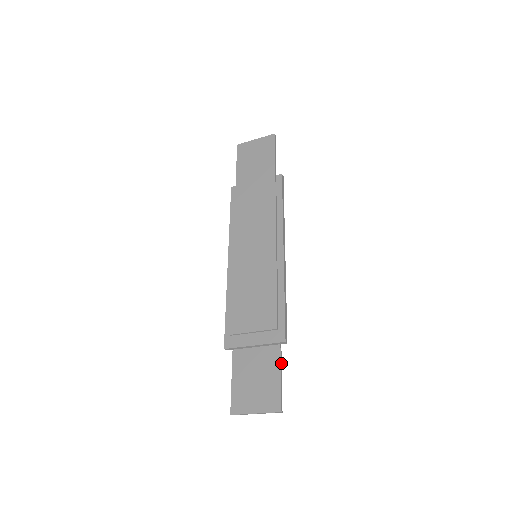
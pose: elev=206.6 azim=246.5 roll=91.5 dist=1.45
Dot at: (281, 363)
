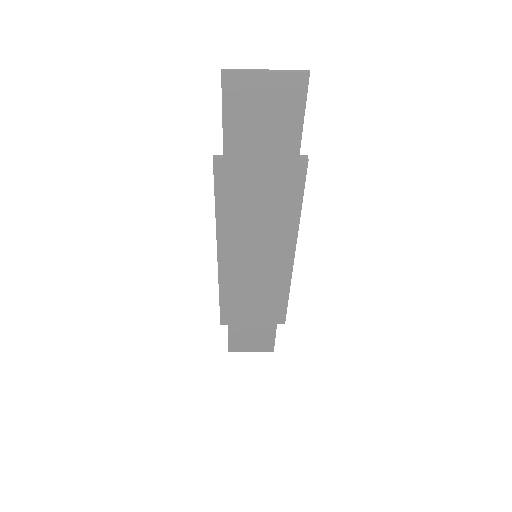
Dot at: (276, 328)
